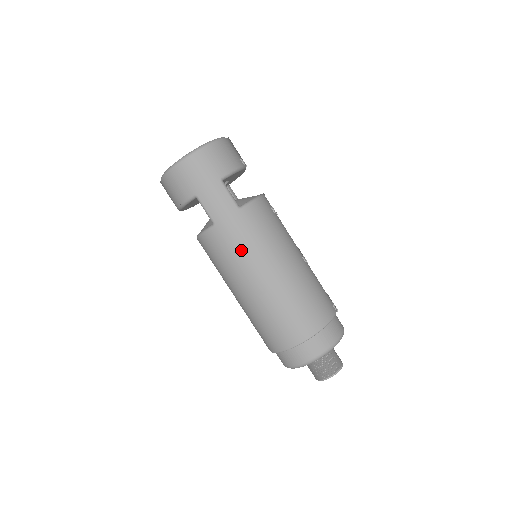
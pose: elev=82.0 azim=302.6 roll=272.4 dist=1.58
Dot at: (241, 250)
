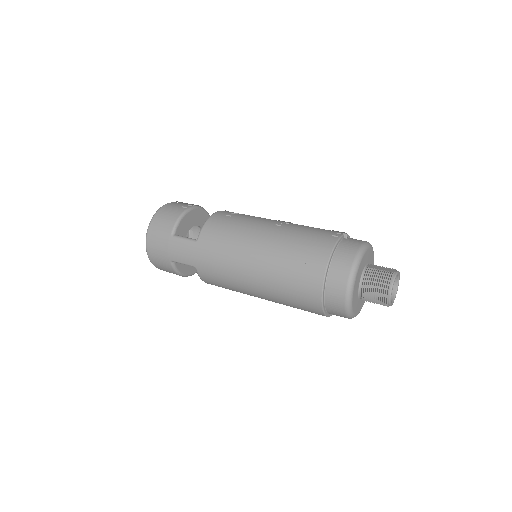
Dot at: (222, 267)
